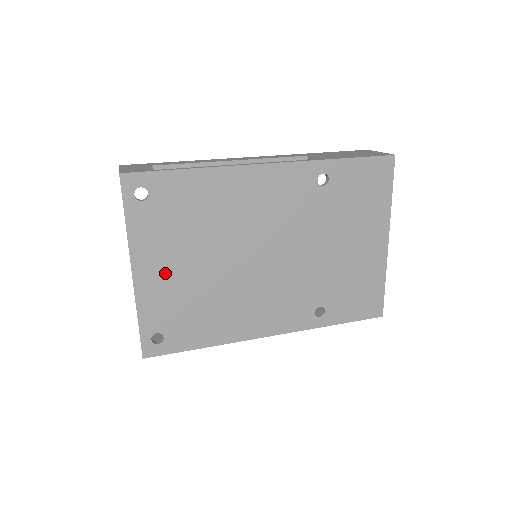
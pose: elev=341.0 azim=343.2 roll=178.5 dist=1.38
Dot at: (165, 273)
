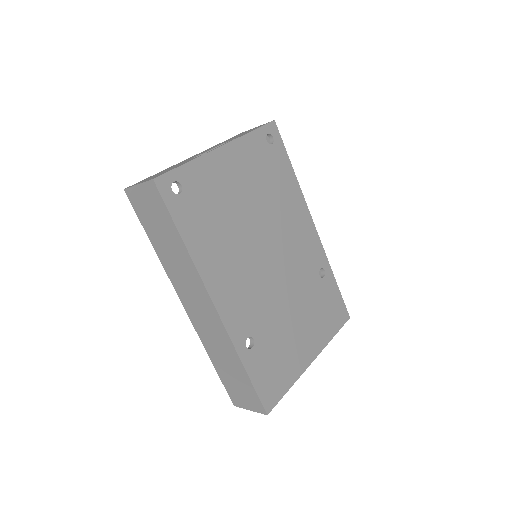
Dot at: (230, 175)
